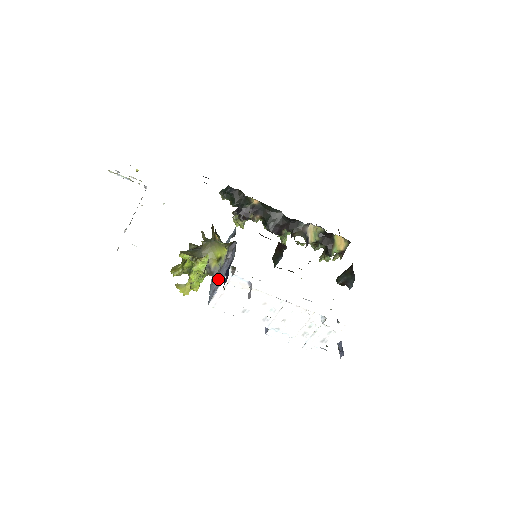
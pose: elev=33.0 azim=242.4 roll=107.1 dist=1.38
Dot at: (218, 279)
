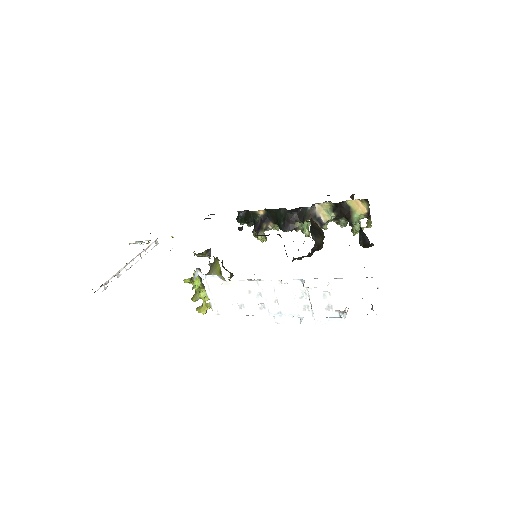
Dot at: occluded
